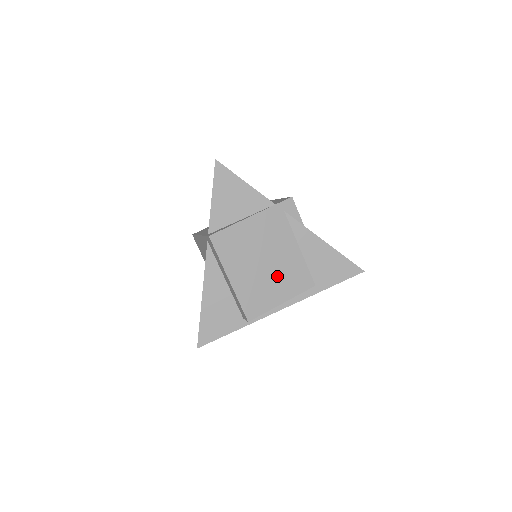
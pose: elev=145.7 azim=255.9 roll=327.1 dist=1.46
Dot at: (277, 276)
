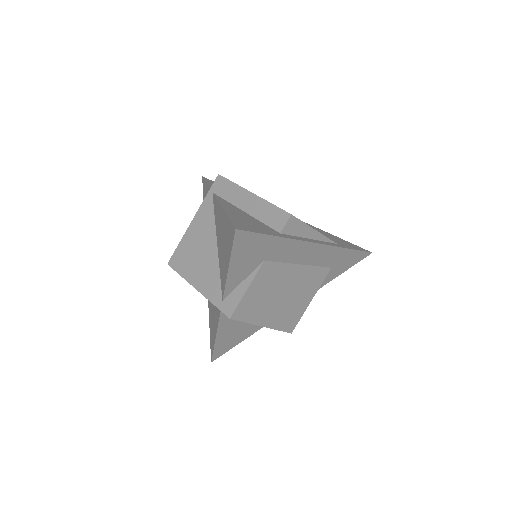
Dot at: occluded
